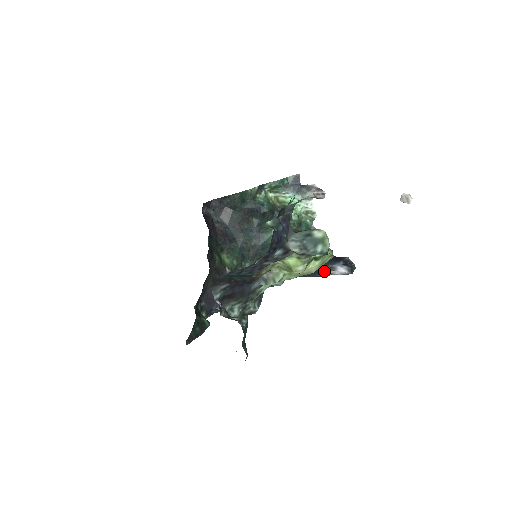
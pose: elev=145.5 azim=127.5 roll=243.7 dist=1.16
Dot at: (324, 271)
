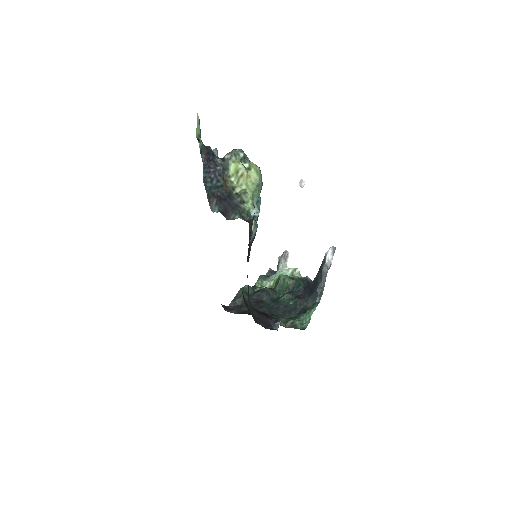
Dot at: (323, 266)
